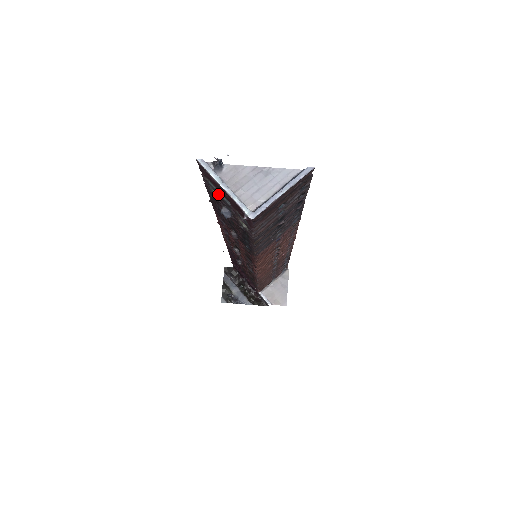
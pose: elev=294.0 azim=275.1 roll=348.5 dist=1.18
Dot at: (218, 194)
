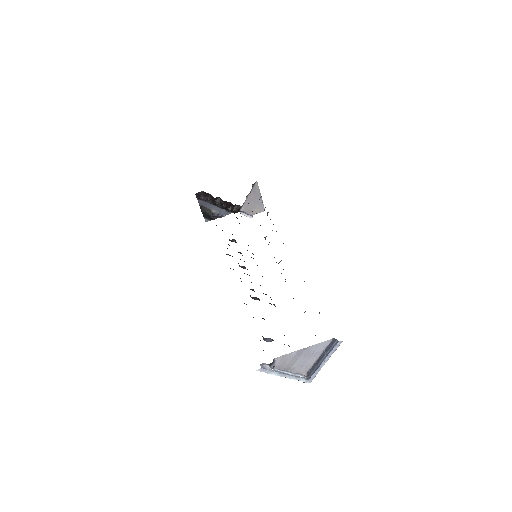
Dot at: occluded
